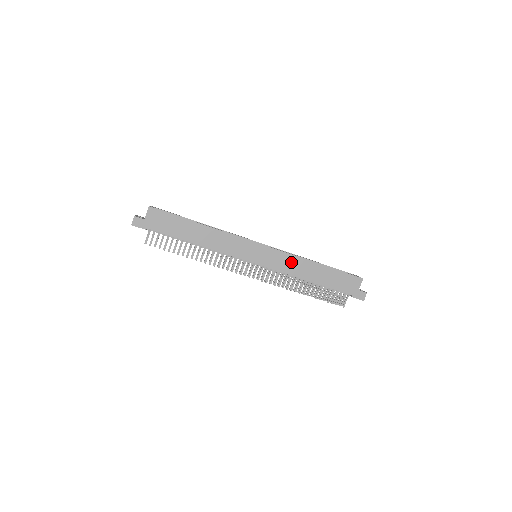
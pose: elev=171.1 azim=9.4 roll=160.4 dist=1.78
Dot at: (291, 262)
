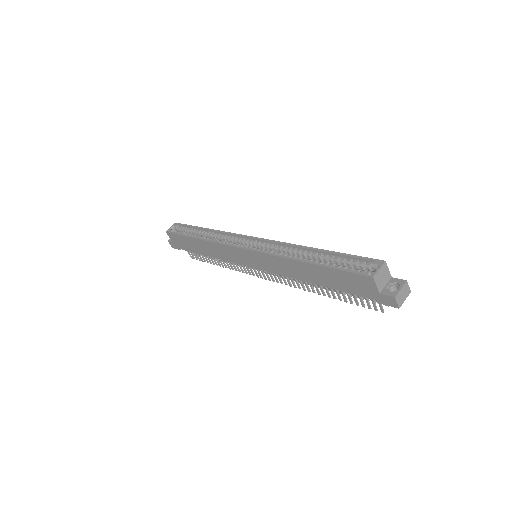
Dot at: (279, 264)
